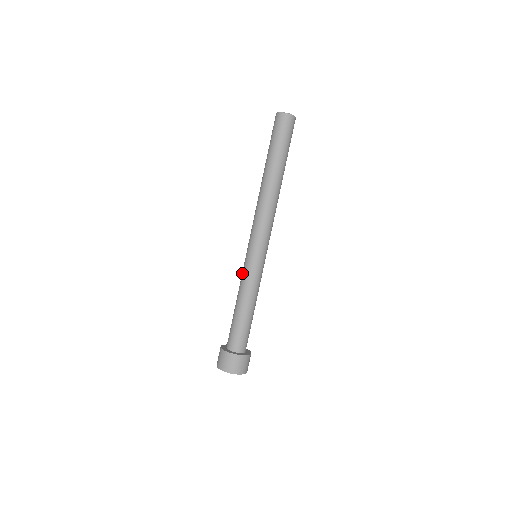
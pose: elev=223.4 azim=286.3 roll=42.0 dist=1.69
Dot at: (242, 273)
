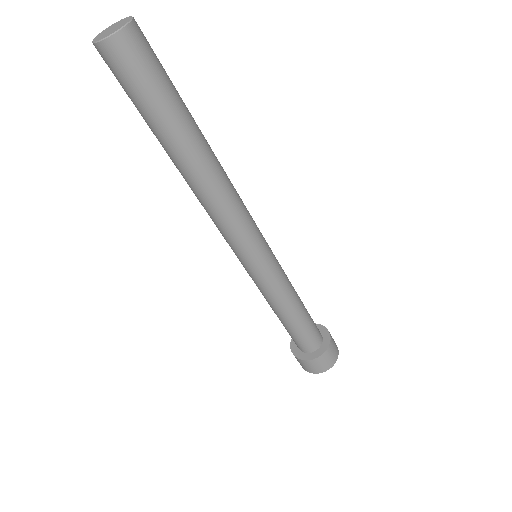
Dot at: occluded
